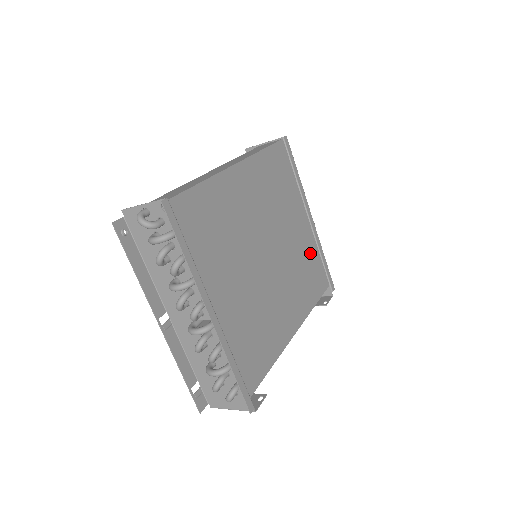
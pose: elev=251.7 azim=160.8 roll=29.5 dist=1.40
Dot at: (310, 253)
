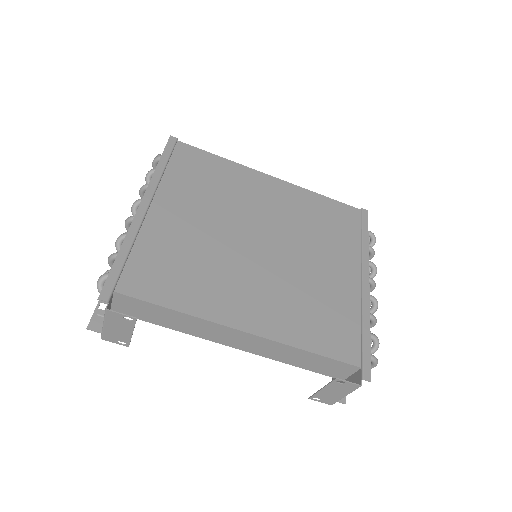
Dot at: (340, 305)
